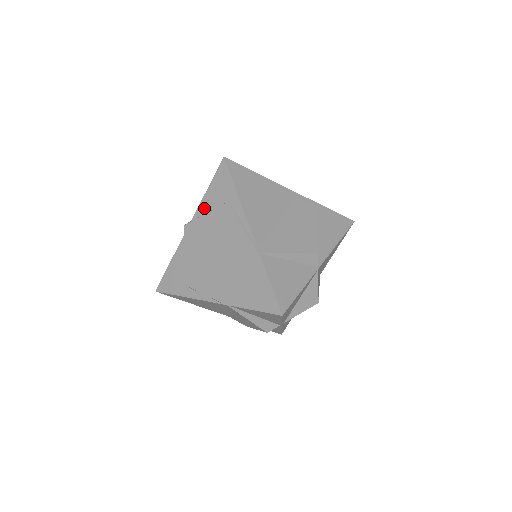
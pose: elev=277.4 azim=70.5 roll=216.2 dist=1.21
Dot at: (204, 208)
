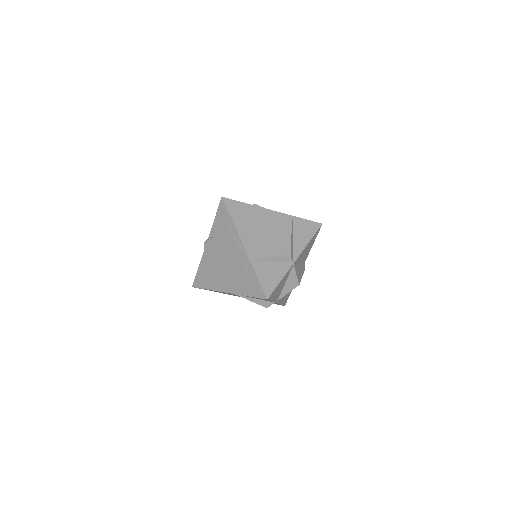
Dot at: (214, 231)
